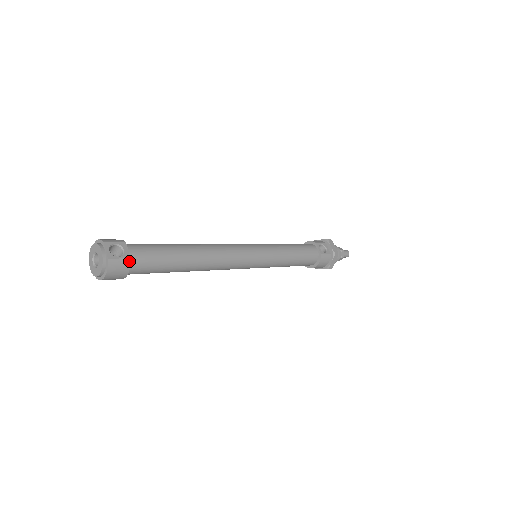
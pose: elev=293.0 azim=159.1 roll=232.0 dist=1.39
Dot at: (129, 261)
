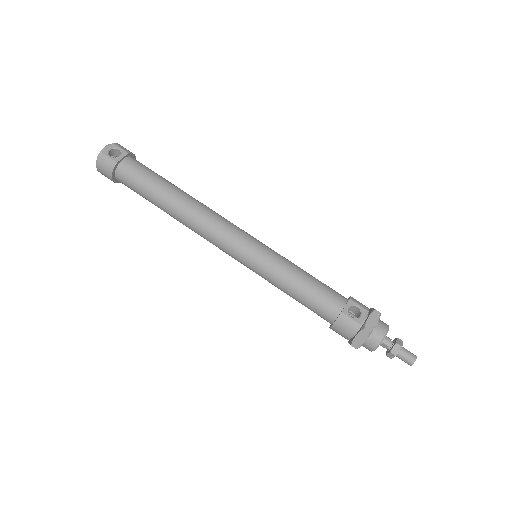
Dot at: (115, 164)
